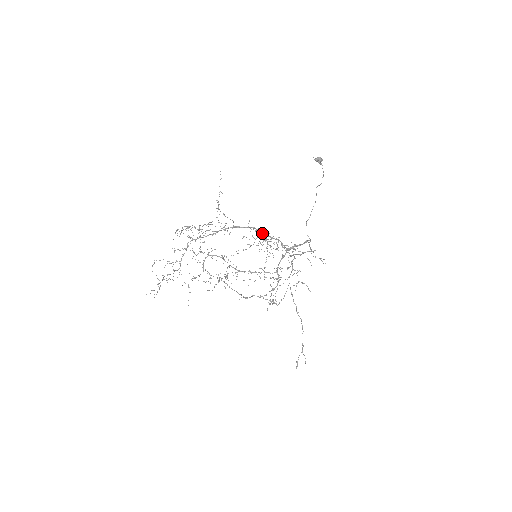
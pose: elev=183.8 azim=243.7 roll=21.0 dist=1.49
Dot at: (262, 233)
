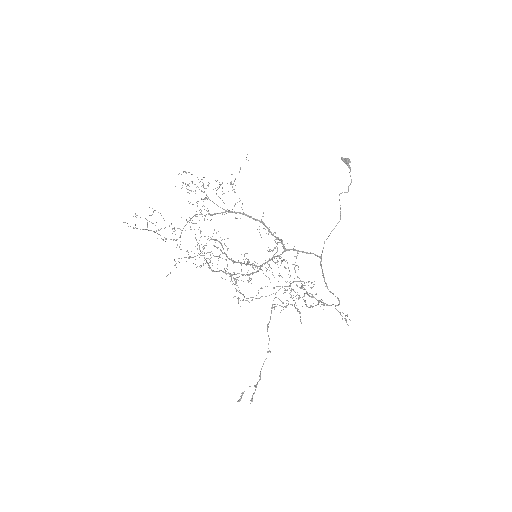
Dot at: (271, 233)
